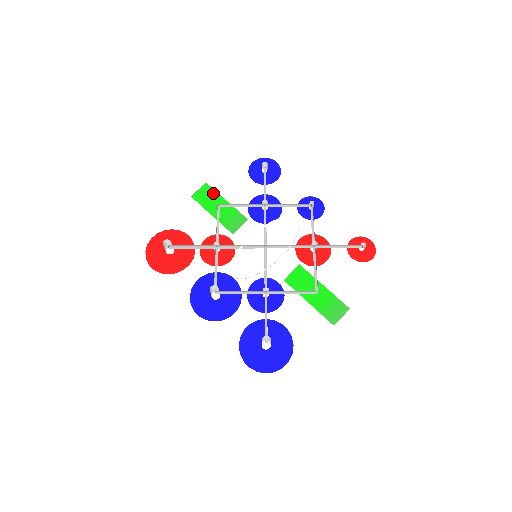
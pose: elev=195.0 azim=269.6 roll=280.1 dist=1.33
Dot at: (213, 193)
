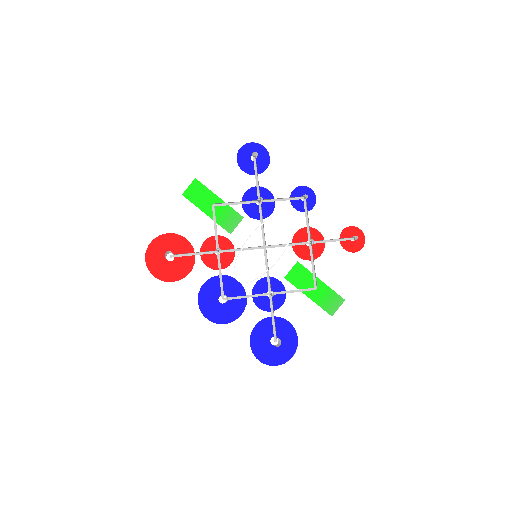
Dot at: (204, 190)
